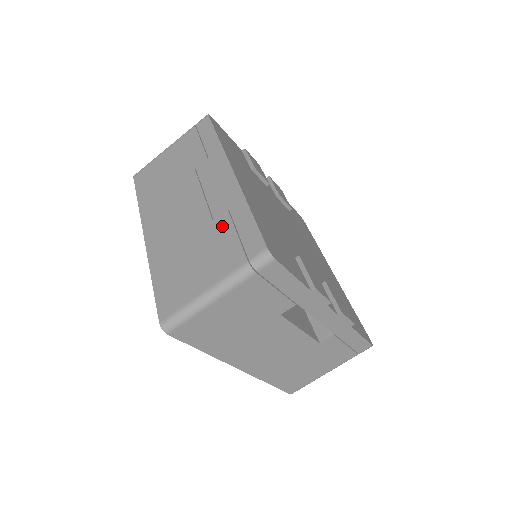
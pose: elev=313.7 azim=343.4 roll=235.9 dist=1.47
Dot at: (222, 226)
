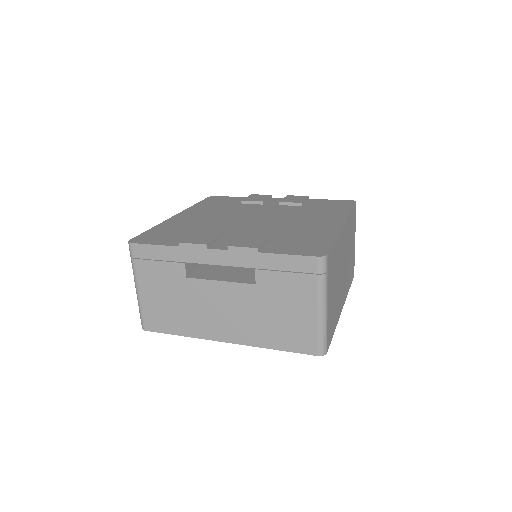
Dot at: occluded
